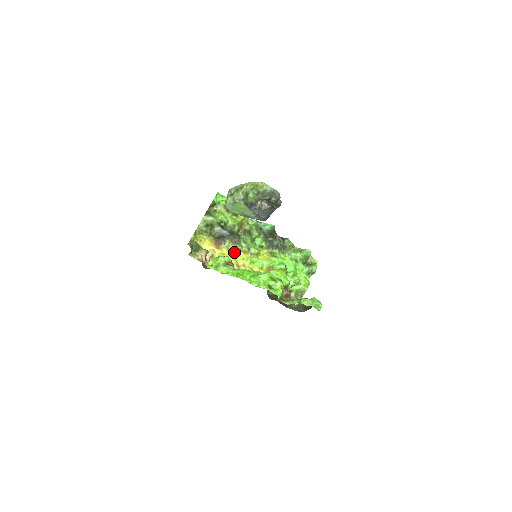
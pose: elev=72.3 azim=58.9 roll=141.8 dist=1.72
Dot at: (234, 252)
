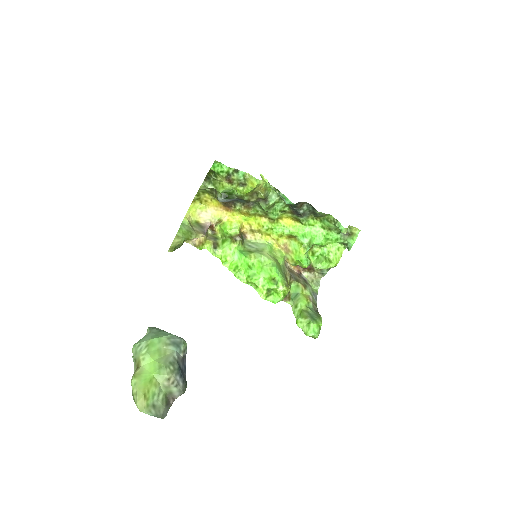
Dot at: (247, 216)
